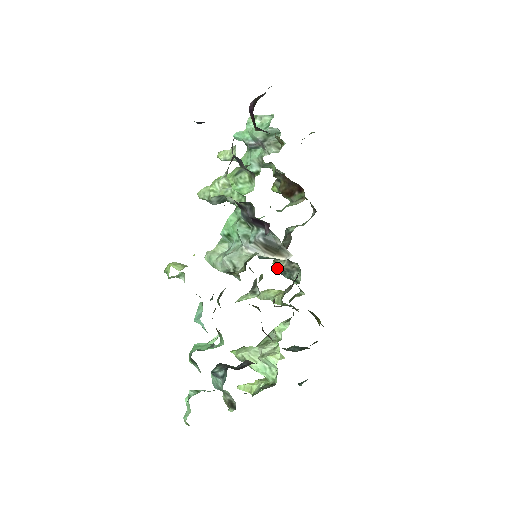
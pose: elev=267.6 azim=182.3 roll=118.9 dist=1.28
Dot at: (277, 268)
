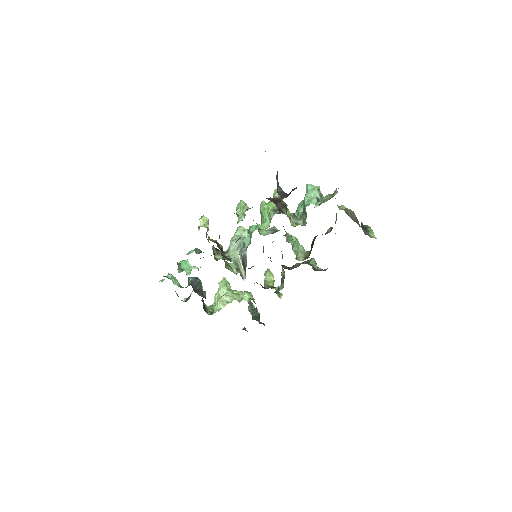
Dot at: occluded
